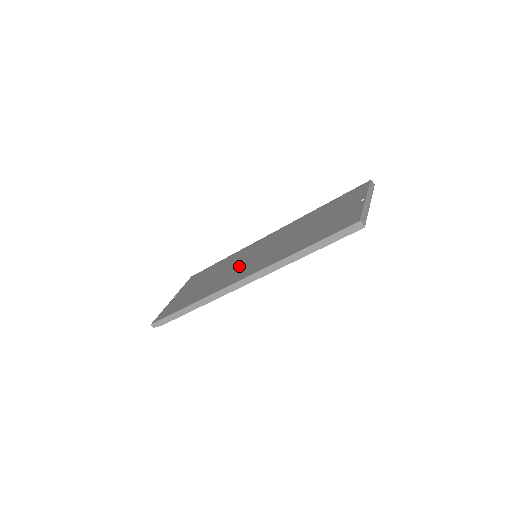
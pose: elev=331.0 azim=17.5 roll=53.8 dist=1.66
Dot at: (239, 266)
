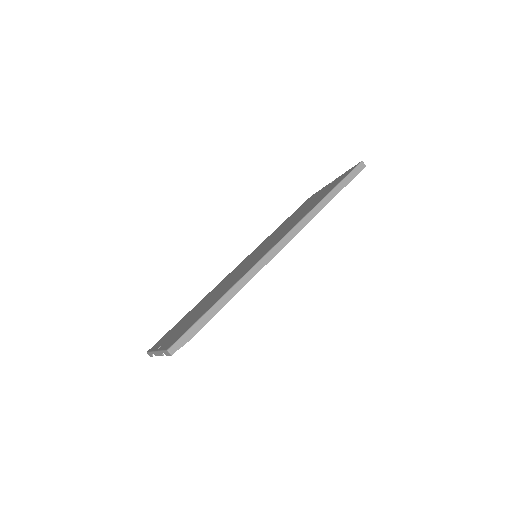
Dot at: (246, 265)
